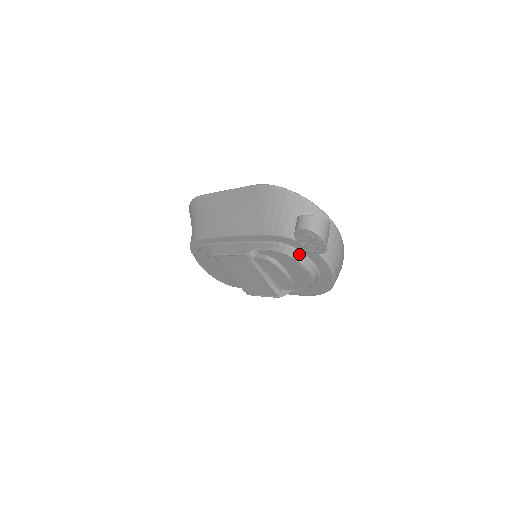
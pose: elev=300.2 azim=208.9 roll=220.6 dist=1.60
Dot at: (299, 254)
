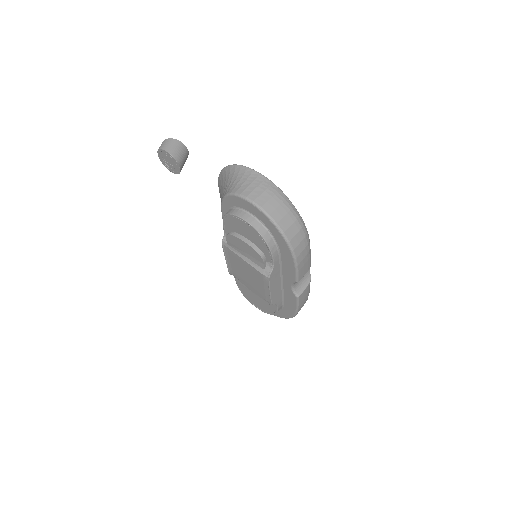
Dot at: (234, 210)
